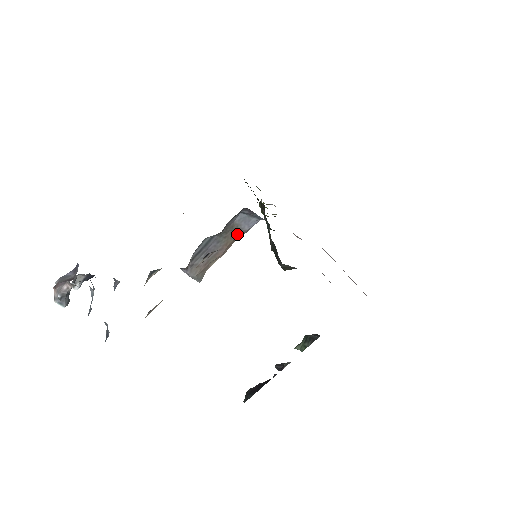
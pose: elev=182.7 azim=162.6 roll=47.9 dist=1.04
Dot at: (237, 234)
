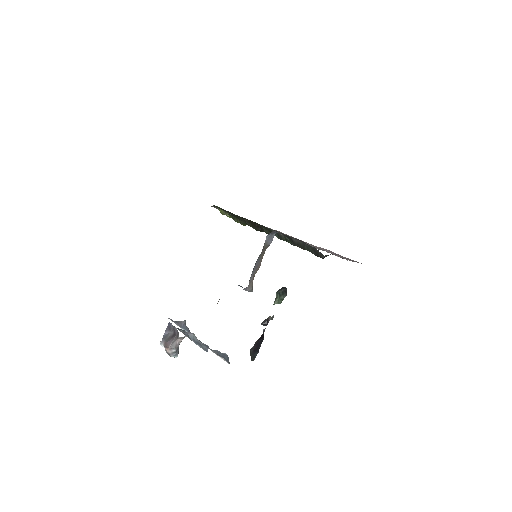
Dot at: (265, 249)
